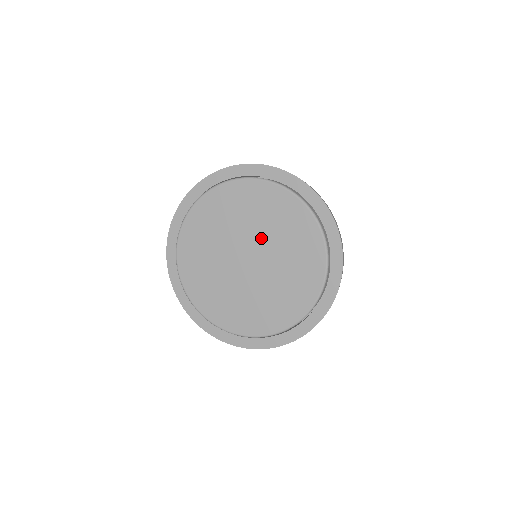
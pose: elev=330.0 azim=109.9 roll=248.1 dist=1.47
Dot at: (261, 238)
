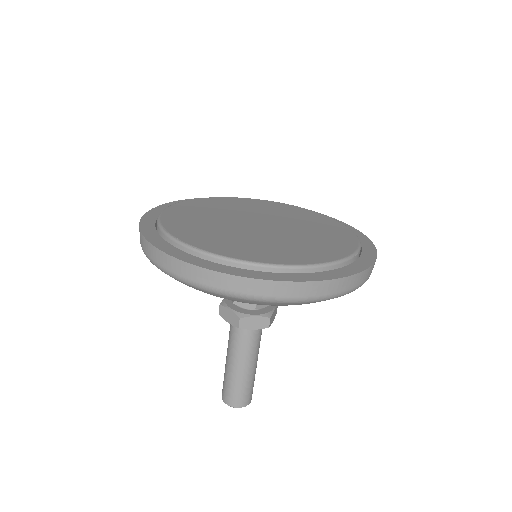
Dot at: (267, 216)
